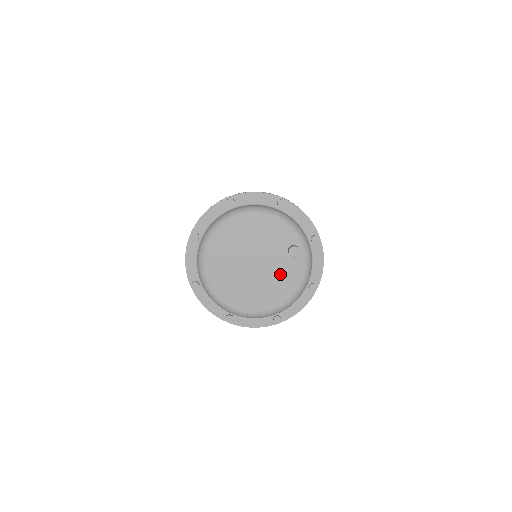
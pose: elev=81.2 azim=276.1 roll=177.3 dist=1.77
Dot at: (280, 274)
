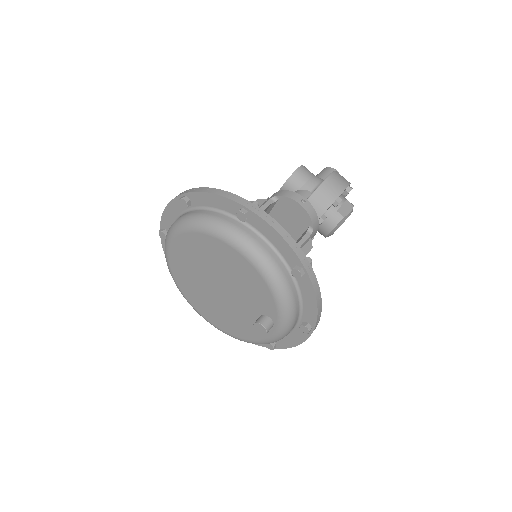
Dot at: (239, 318)
